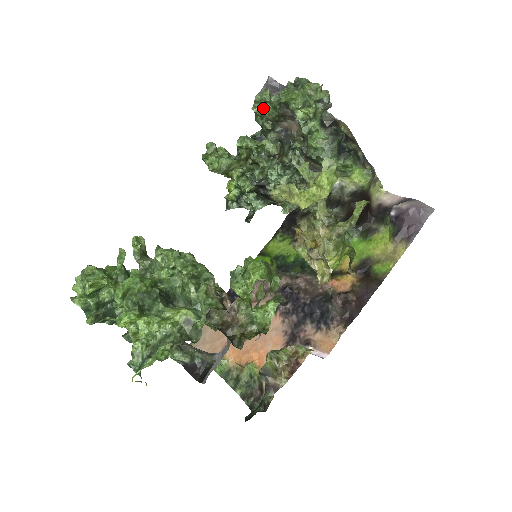
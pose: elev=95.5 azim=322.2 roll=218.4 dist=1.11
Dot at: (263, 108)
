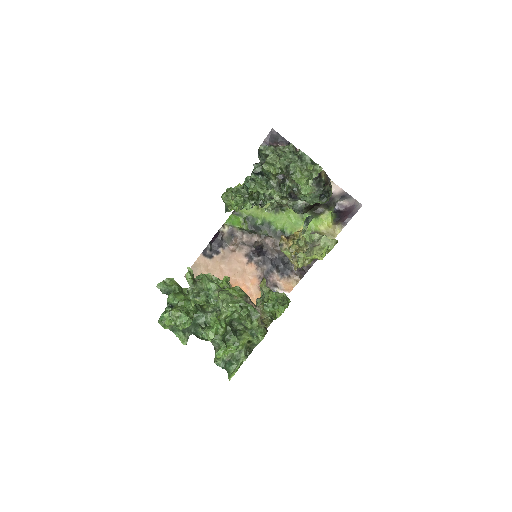
Dot at: (273, 169)
